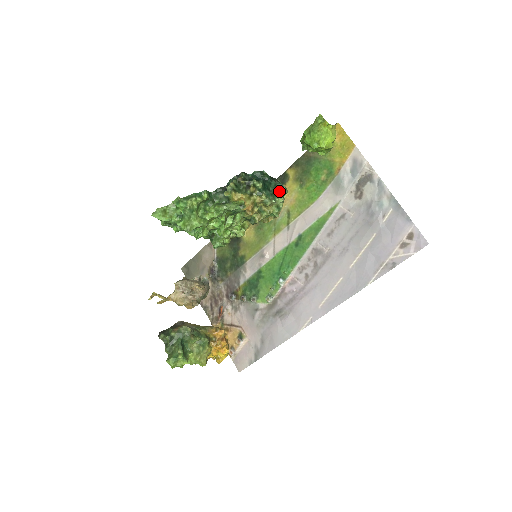
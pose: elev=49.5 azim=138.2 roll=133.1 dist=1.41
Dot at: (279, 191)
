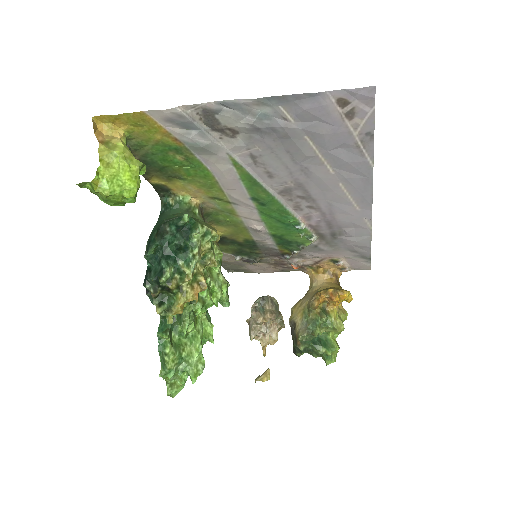
Dot at: (182, 228)
